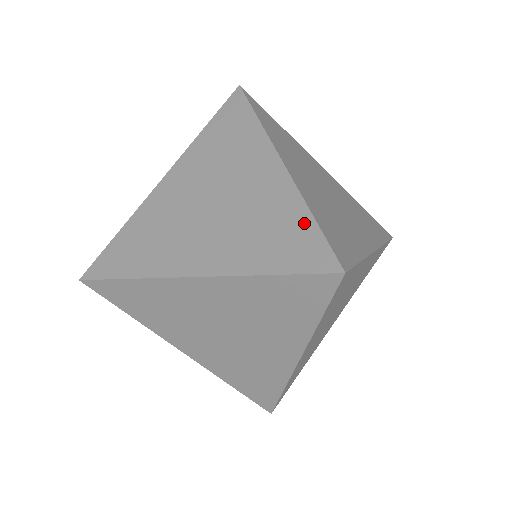
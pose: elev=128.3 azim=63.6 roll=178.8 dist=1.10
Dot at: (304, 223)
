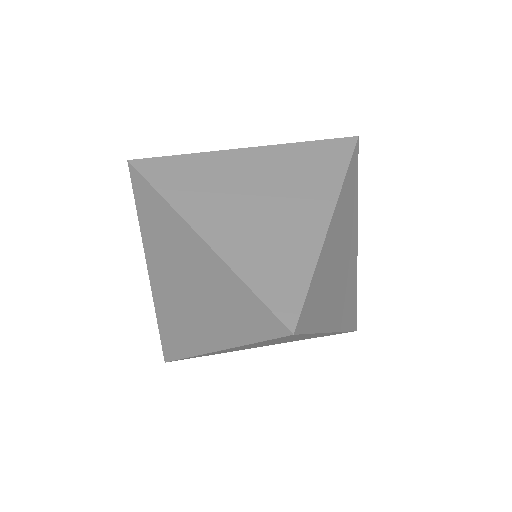
Dot at: (302, 276)
